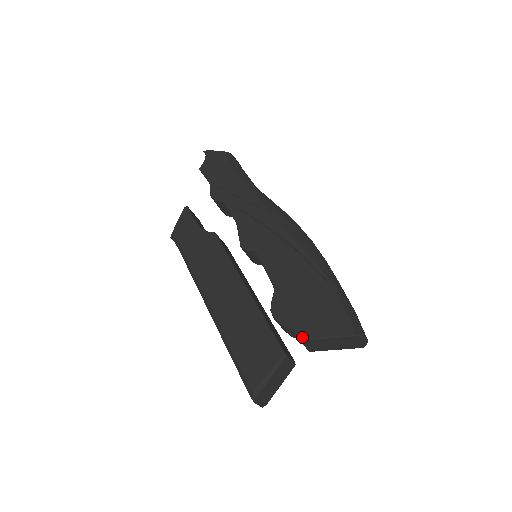
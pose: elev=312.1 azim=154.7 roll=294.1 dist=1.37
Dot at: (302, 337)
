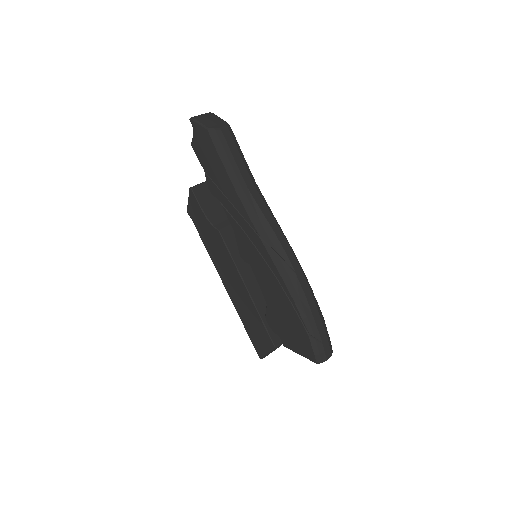
Dot at: (285, 346)
